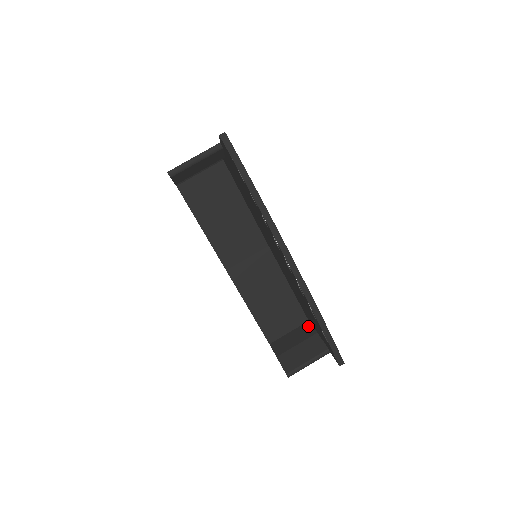
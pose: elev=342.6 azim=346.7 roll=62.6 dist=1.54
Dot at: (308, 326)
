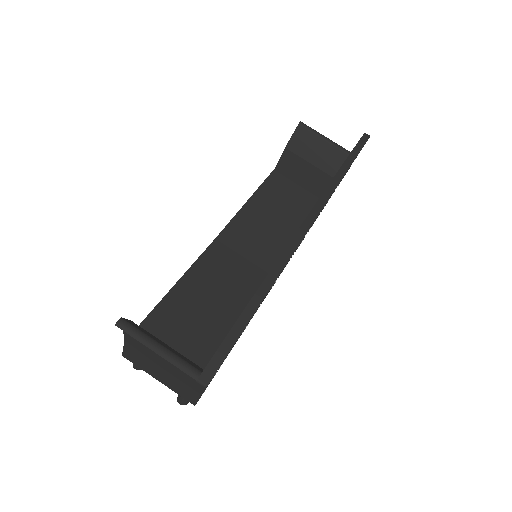
Dot at: occluded
